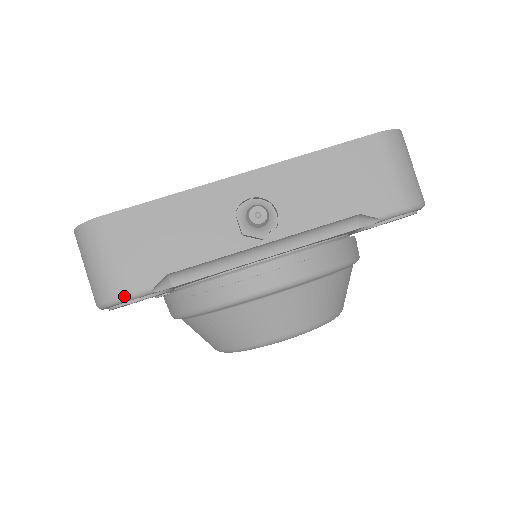
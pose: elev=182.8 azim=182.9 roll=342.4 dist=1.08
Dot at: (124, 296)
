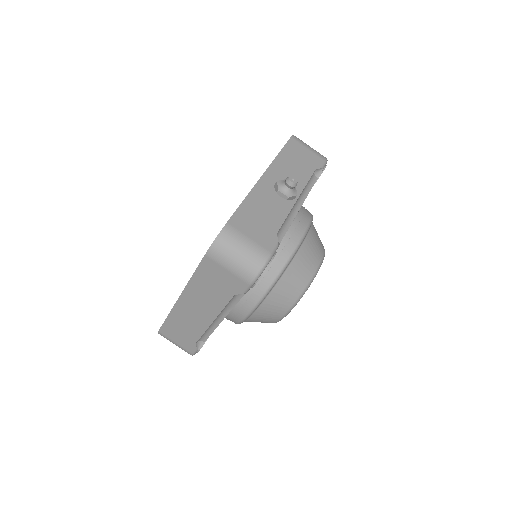
Dot at: (270, 254)
